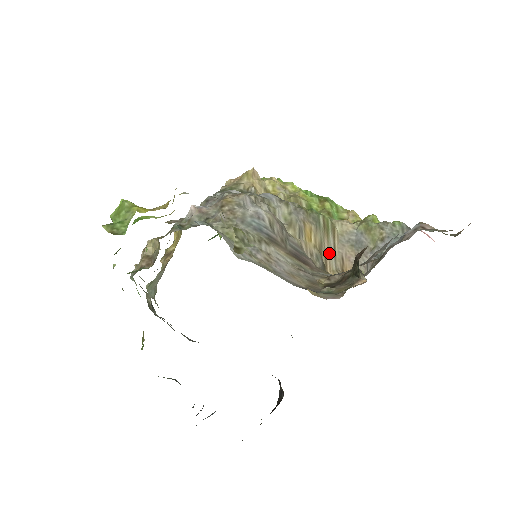
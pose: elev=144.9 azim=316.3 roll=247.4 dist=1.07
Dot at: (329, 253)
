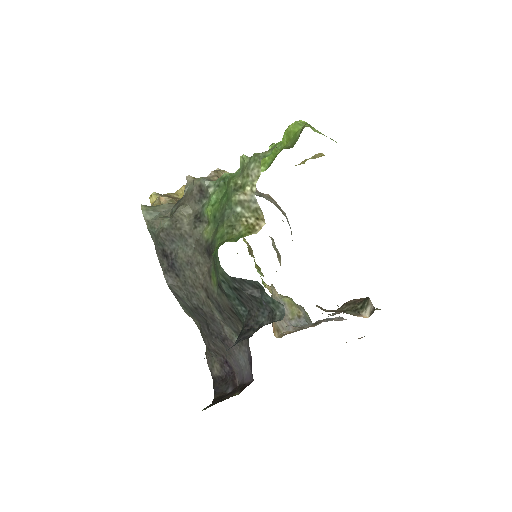
Dot at: occluded
